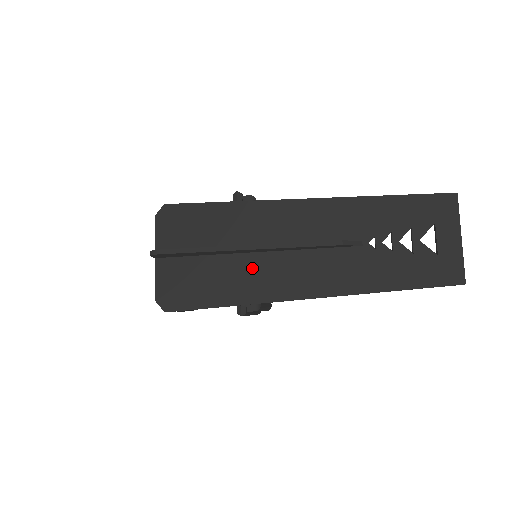
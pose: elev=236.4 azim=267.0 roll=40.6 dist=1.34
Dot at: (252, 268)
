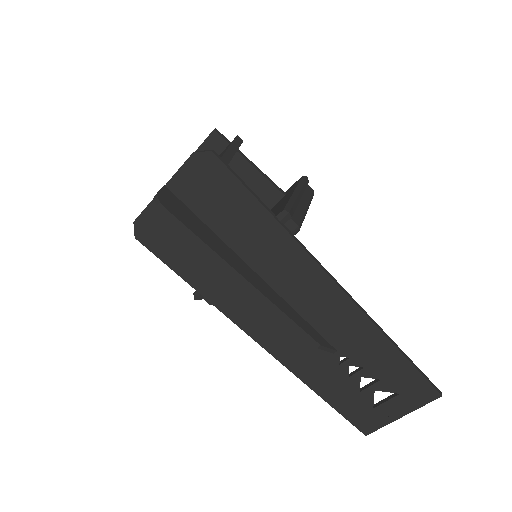
Dot at: (236, 282)
